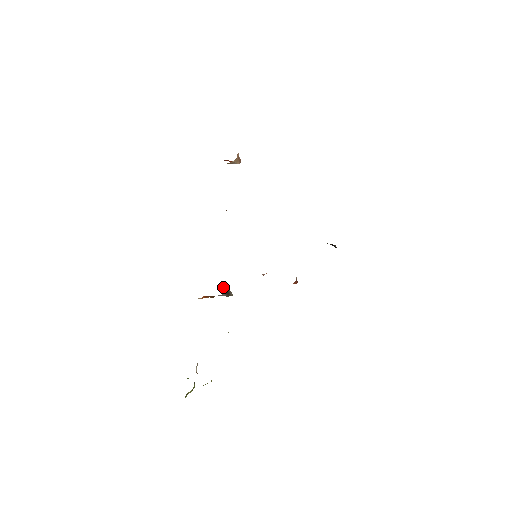
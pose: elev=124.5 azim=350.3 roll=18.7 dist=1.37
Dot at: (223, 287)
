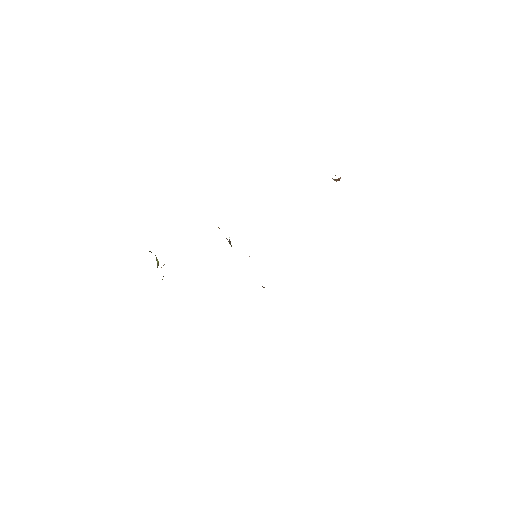
Dot at: occluded
